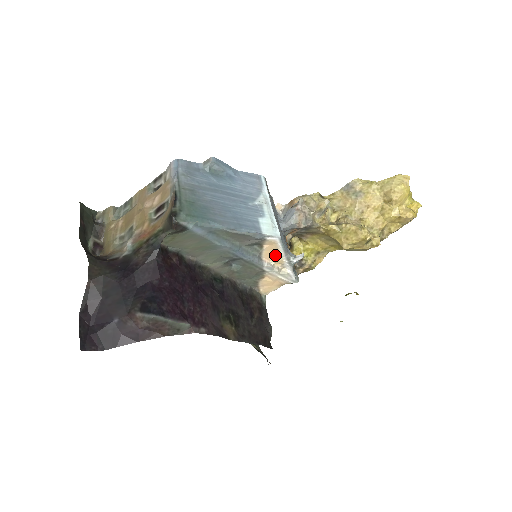
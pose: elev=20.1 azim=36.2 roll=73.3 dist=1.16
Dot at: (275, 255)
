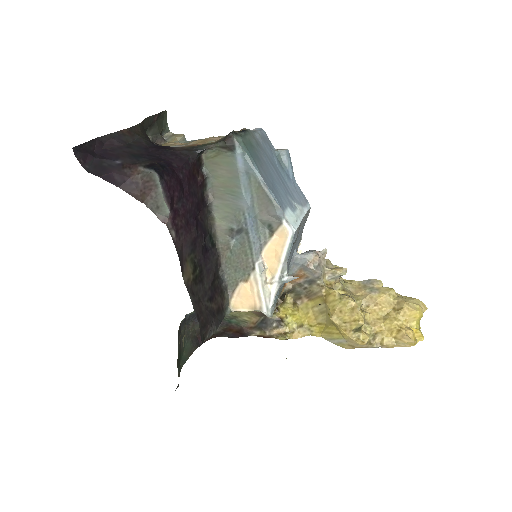
Dot at: (275, 257)
